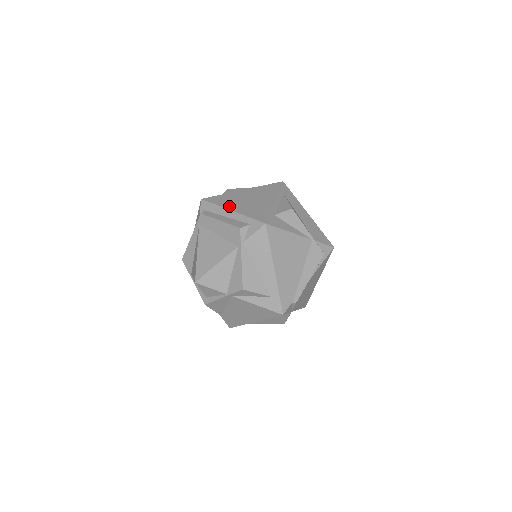
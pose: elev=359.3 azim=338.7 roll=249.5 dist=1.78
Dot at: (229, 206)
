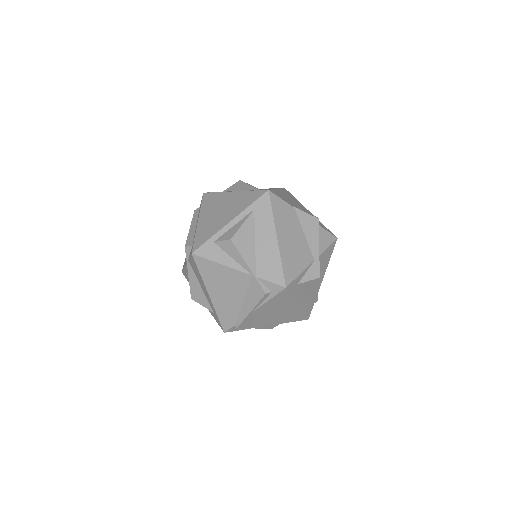
Dot at: (203, 213)
